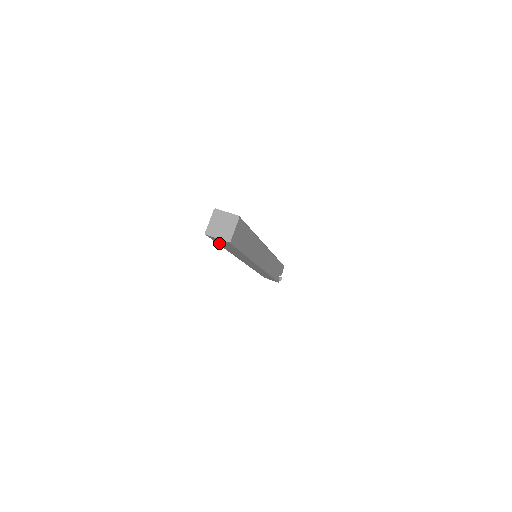
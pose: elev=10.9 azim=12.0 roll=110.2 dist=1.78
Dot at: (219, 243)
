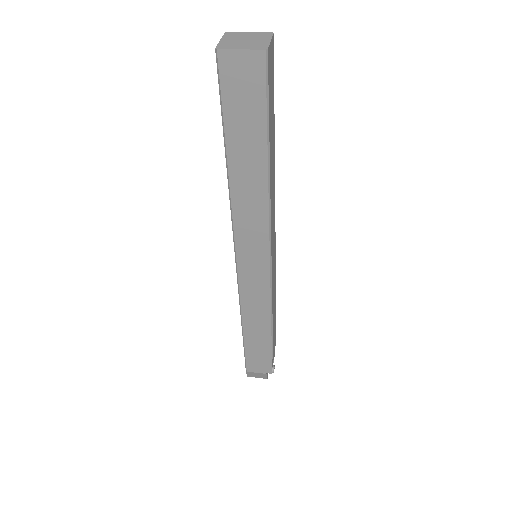
Dot at: (229, 111)
